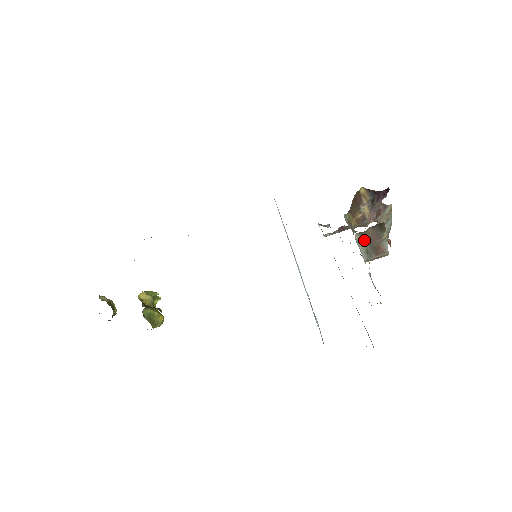
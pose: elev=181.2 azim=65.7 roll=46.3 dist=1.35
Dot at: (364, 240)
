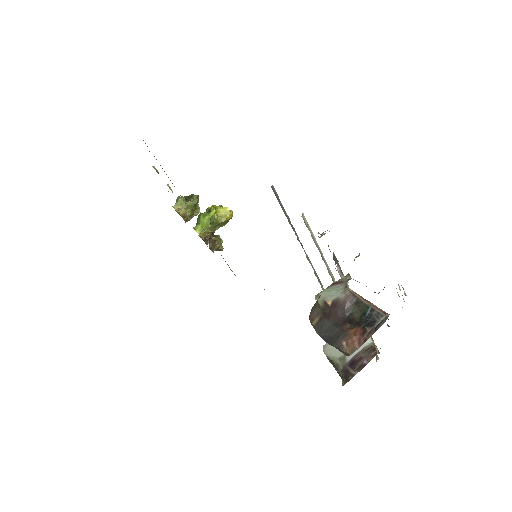
Dot at: occluded
